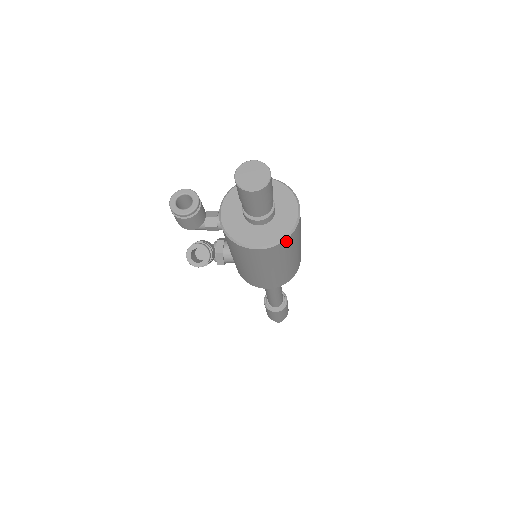
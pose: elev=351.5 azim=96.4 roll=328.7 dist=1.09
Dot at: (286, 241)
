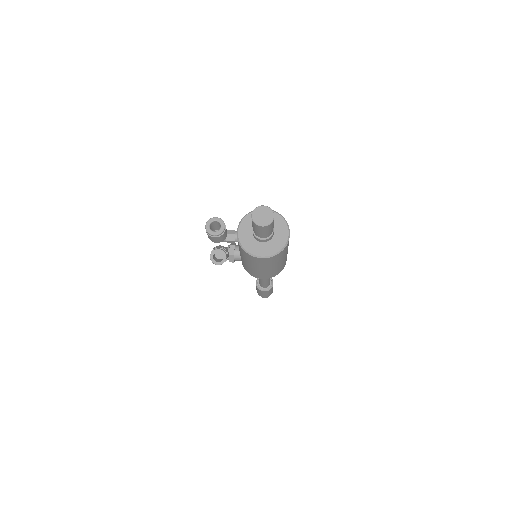
Dot at: (280, 253)
